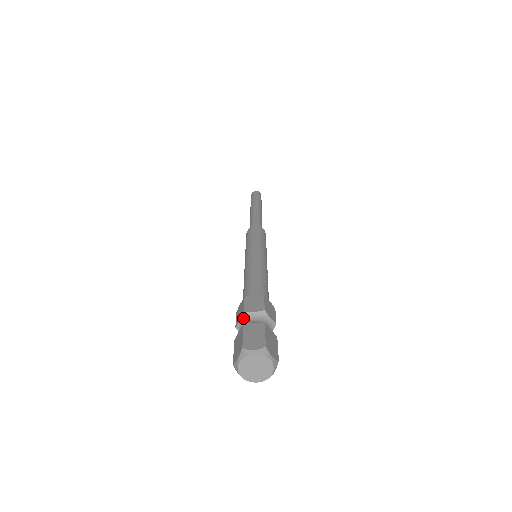
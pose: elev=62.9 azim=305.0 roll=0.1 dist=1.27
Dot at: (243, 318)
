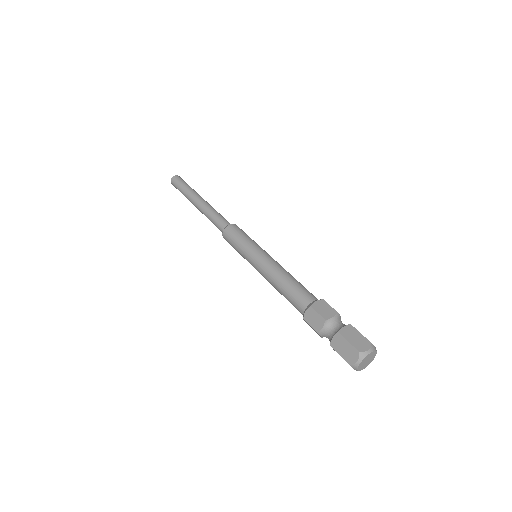
Dot at: (321, 335)
